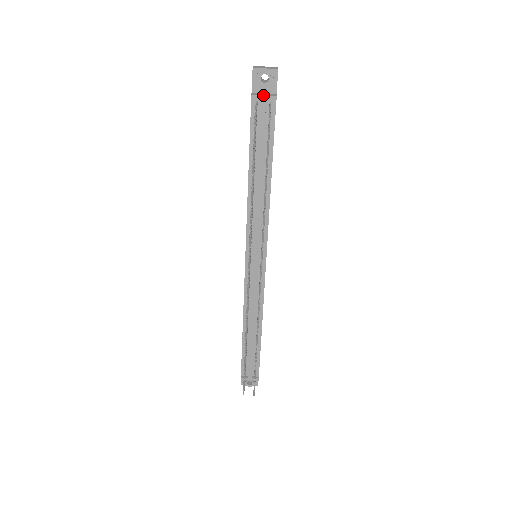
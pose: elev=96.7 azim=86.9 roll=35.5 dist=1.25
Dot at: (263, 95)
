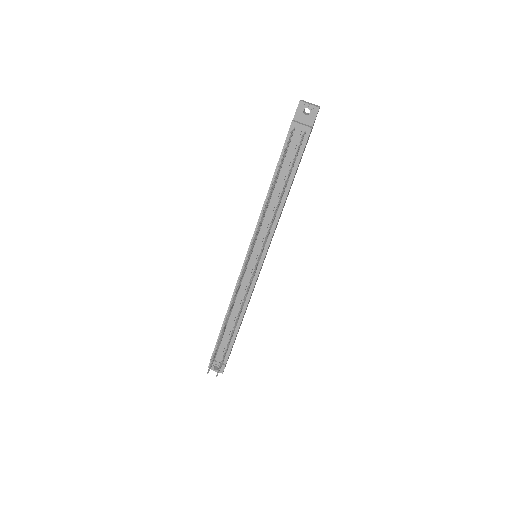
Dot at: (301, 124)
